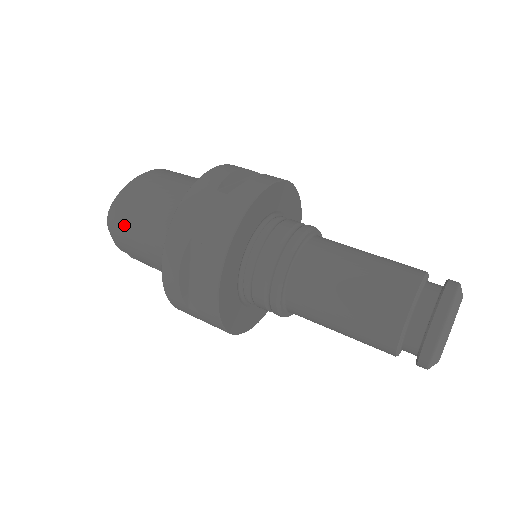
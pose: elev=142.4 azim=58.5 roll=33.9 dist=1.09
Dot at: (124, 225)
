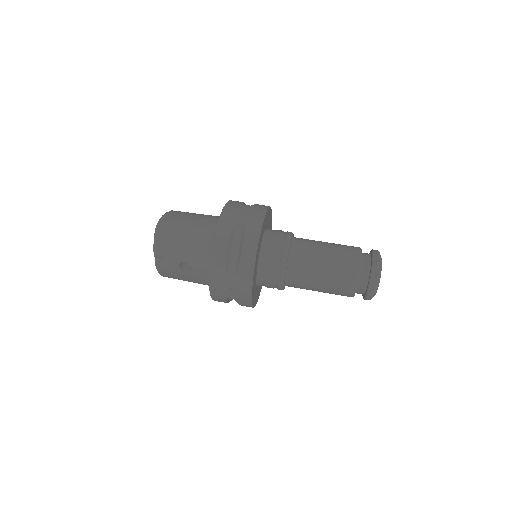
Dot at: (172, 230)
